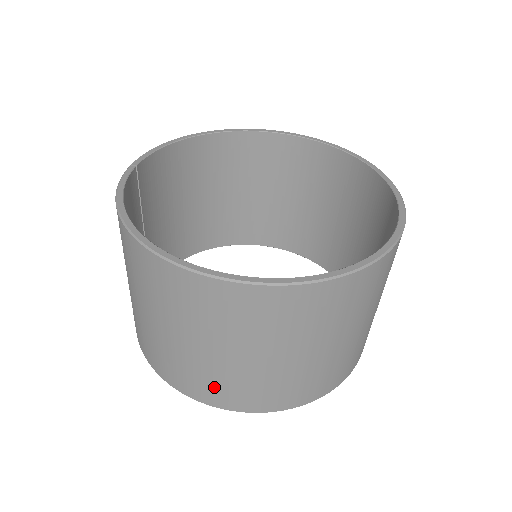
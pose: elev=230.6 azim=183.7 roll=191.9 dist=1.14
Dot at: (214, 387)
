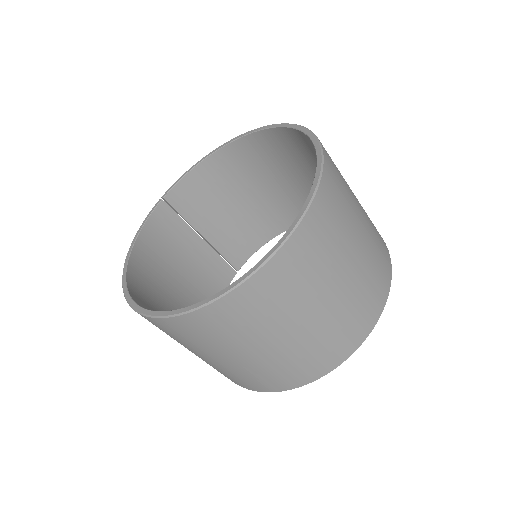
Dot at: occluded
